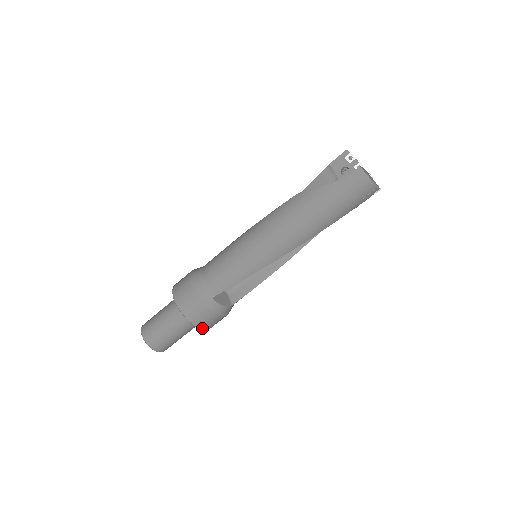
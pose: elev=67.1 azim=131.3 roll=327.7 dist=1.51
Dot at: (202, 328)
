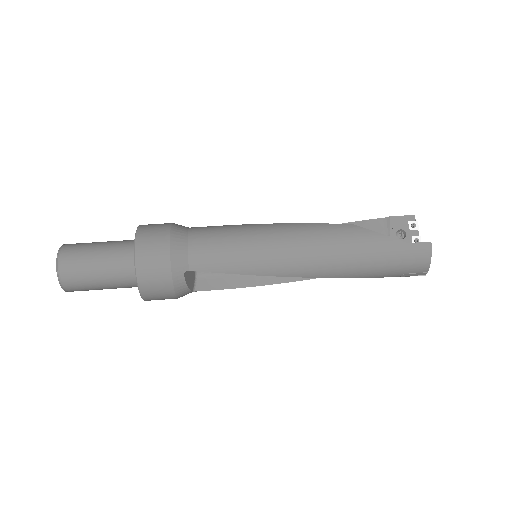
Dot at: (143, 296)
